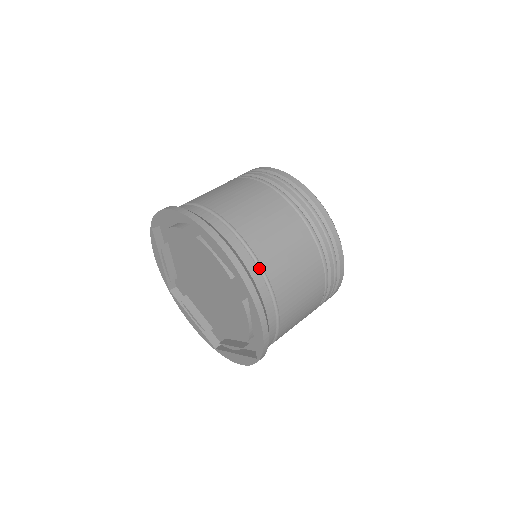
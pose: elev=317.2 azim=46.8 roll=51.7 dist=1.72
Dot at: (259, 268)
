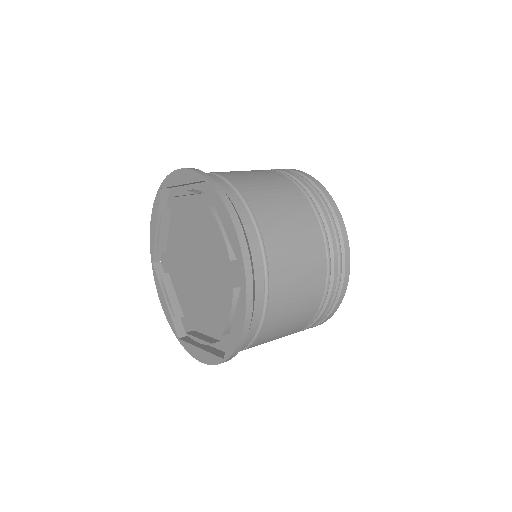
Dot at: occluded
